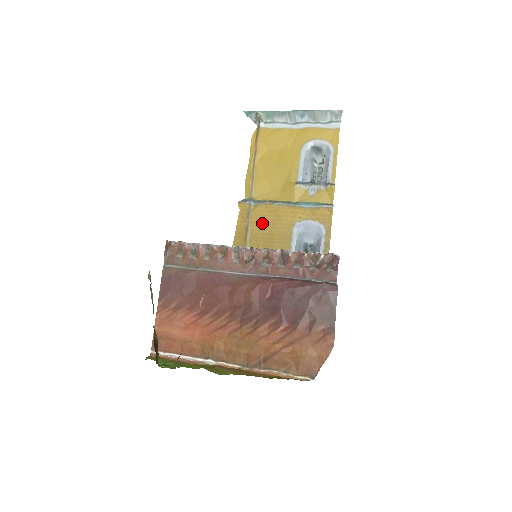
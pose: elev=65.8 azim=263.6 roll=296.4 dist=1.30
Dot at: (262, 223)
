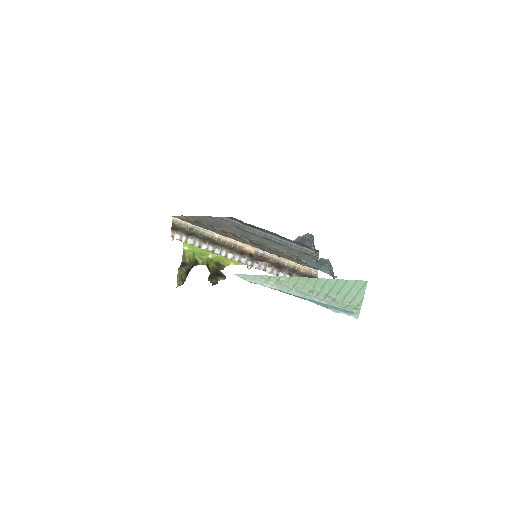
Dot at: occluded
